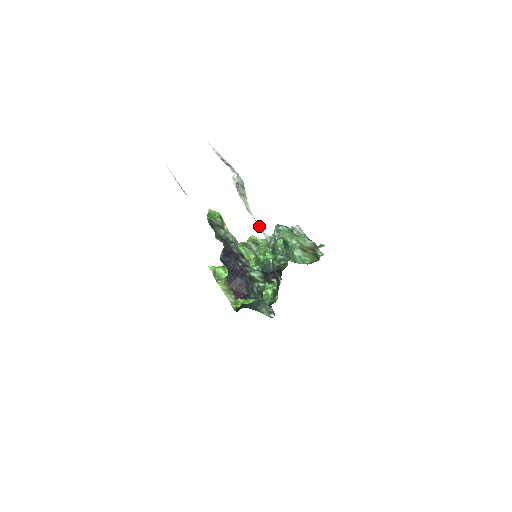
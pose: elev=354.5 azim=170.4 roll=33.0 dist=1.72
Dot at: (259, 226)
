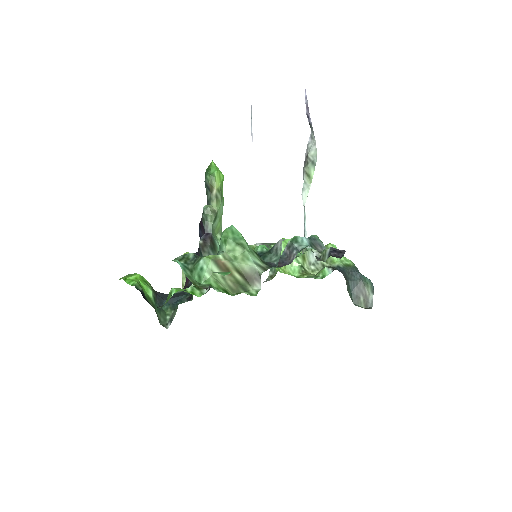
Dot at: (305, 227)
